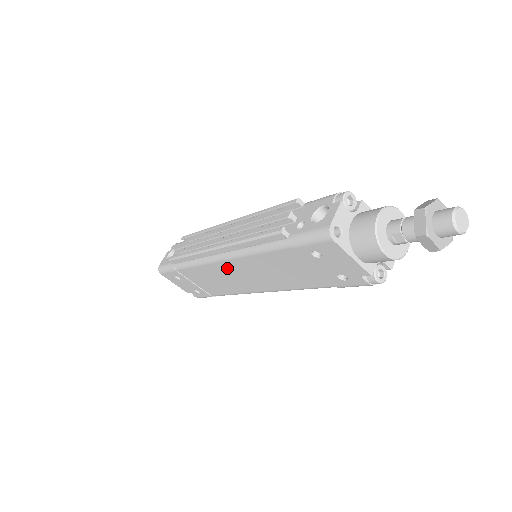
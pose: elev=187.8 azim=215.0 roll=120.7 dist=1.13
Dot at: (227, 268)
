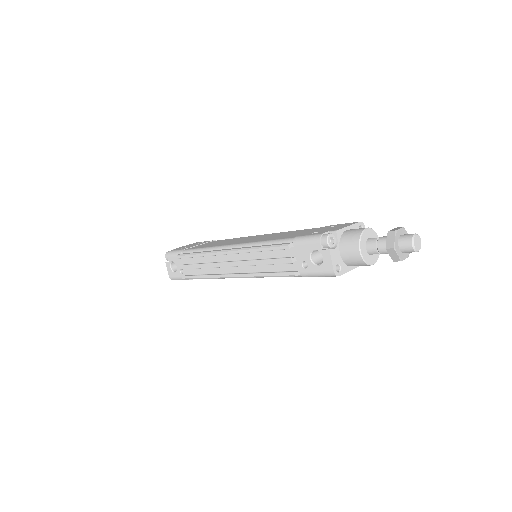
Dot at: occluded
